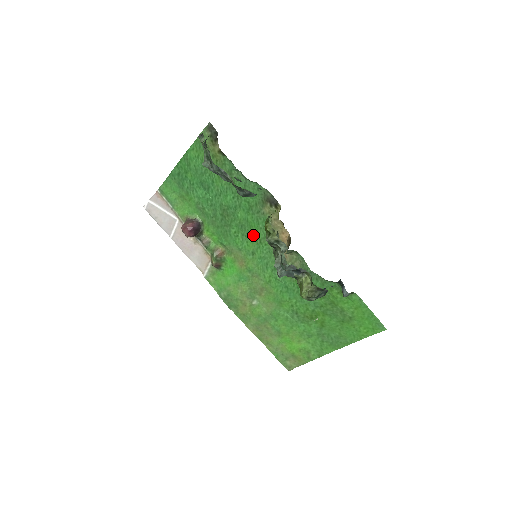
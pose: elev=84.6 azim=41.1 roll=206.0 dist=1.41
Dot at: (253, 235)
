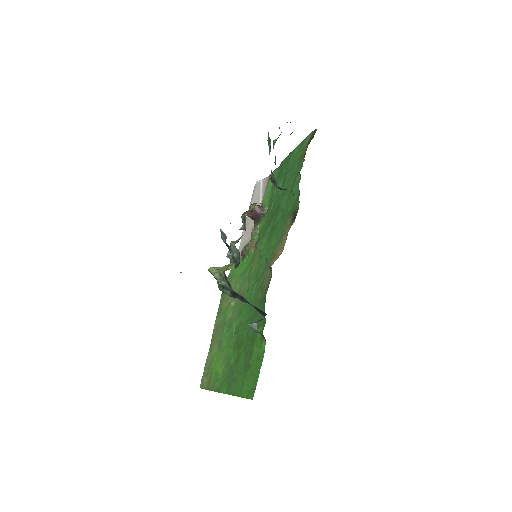
Dot at: (271, 240)
